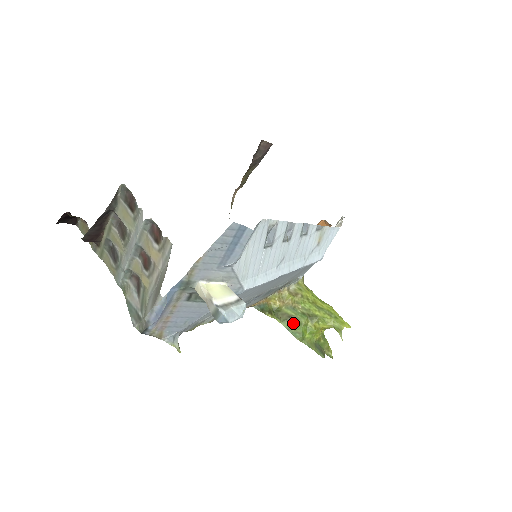
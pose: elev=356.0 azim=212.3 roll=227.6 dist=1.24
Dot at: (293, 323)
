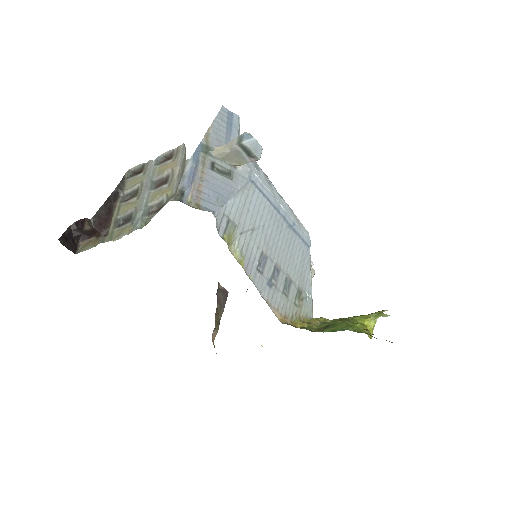
Dot at: (333, 327)
